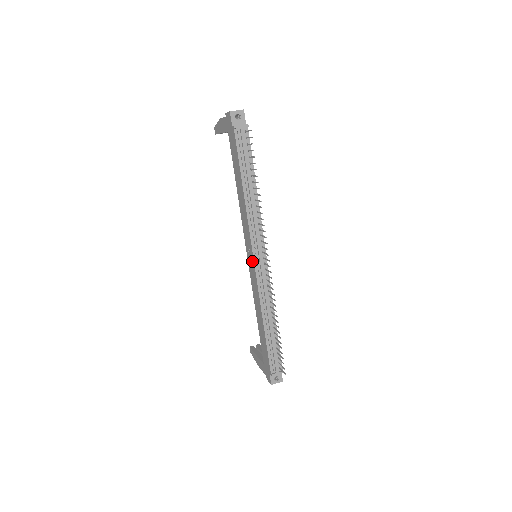
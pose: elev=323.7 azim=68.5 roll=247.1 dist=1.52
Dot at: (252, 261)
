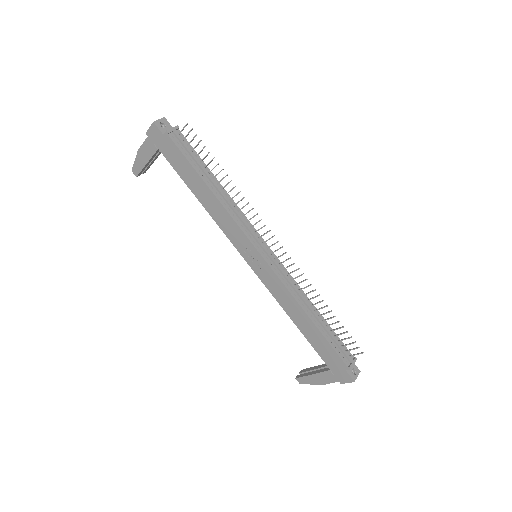
Dot at: (258, 258)
